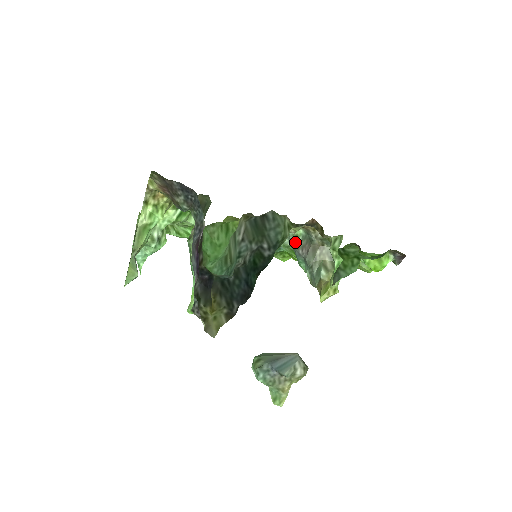
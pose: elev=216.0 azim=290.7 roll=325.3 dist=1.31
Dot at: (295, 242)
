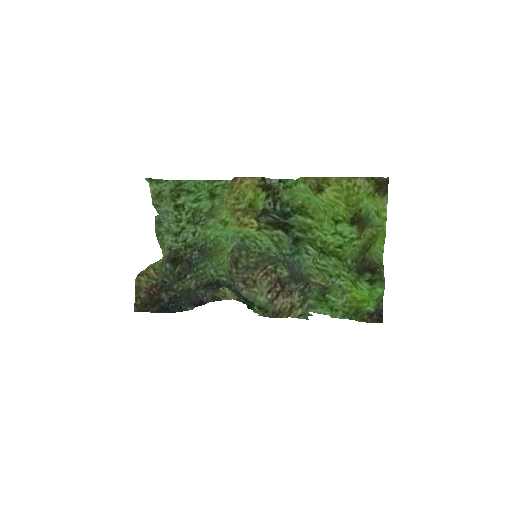
Dot at: (285, 267)
